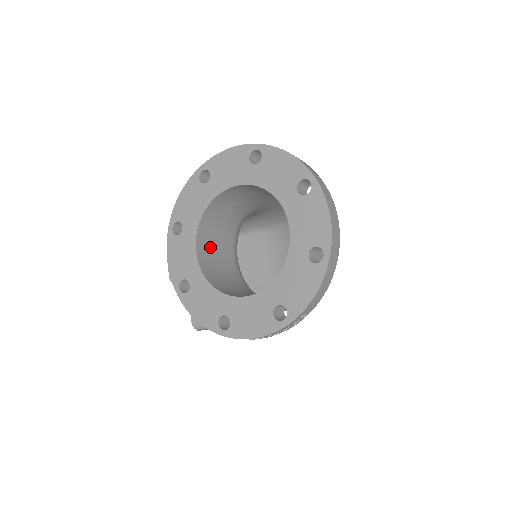
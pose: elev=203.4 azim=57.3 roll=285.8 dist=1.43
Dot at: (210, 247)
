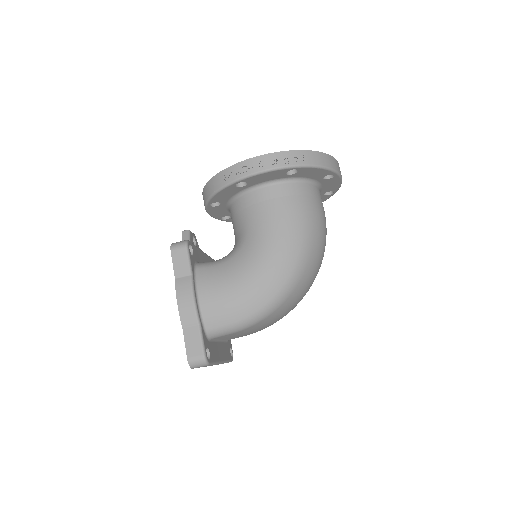
Dot at: occluded
